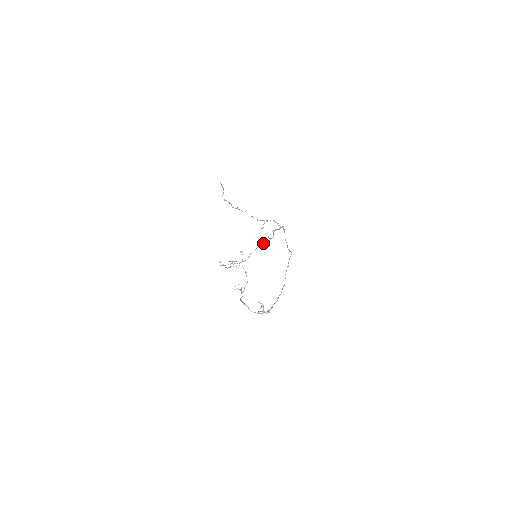
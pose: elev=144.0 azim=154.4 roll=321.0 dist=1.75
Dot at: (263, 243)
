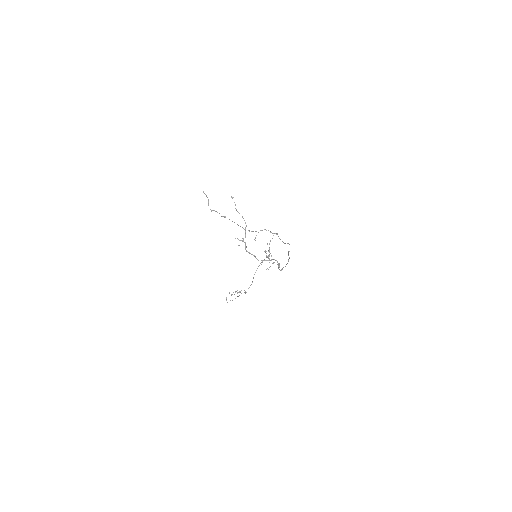
Dot at: (262, 261)
